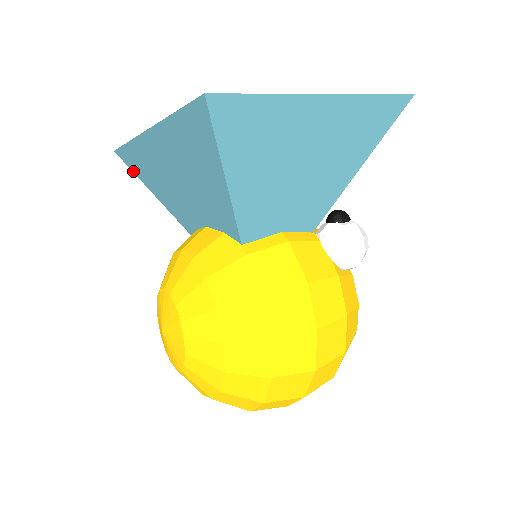
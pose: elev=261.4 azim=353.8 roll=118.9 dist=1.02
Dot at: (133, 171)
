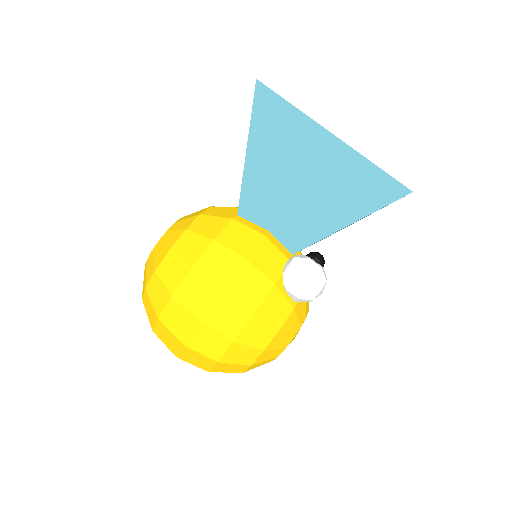
Dot at: occluded
